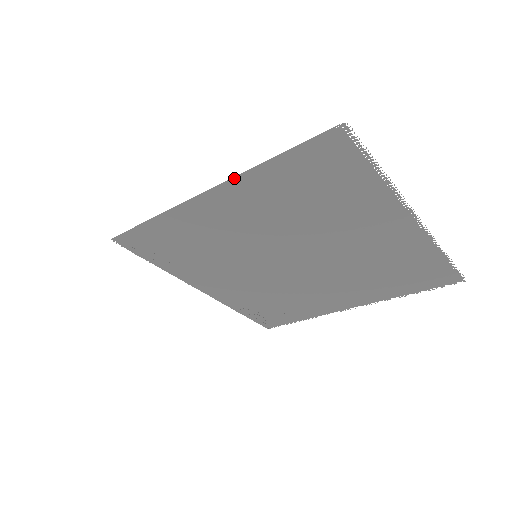
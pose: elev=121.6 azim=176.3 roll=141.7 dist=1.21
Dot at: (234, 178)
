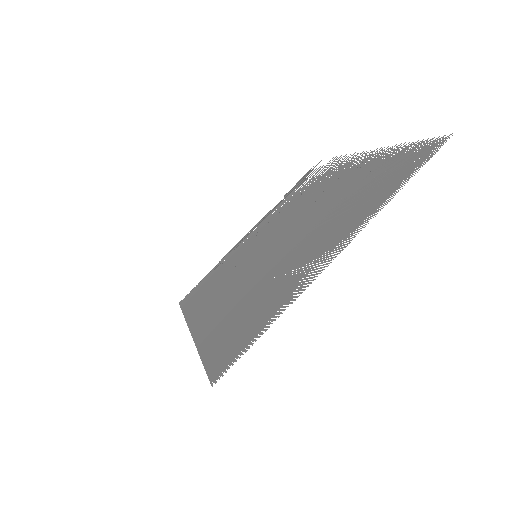
Dot at: (195, 342)
